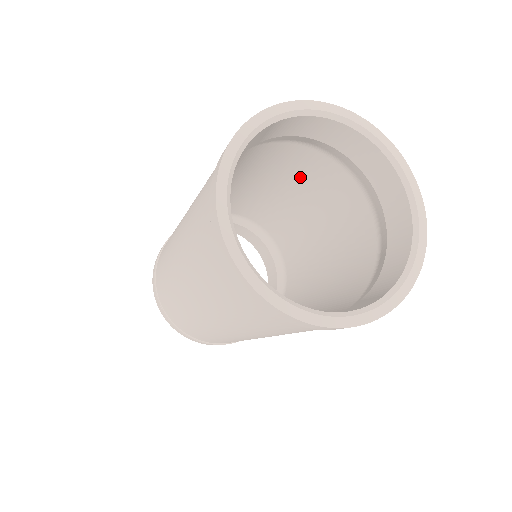
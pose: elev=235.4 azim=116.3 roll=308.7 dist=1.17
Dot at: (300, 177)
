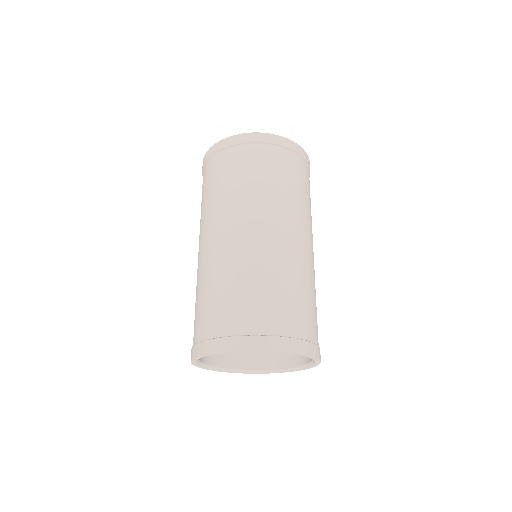
Dot at: (271, 265)
